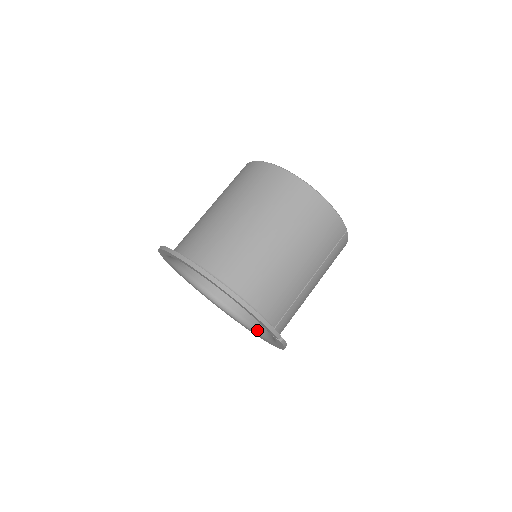
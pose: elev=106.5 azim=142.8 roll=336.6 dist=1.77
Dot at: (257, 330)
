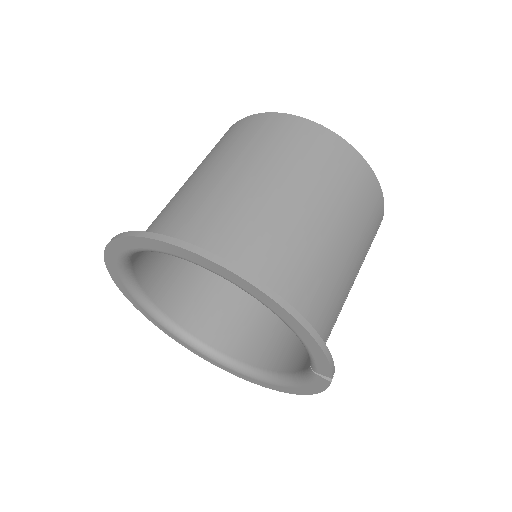
Dot at: (249, 370)
